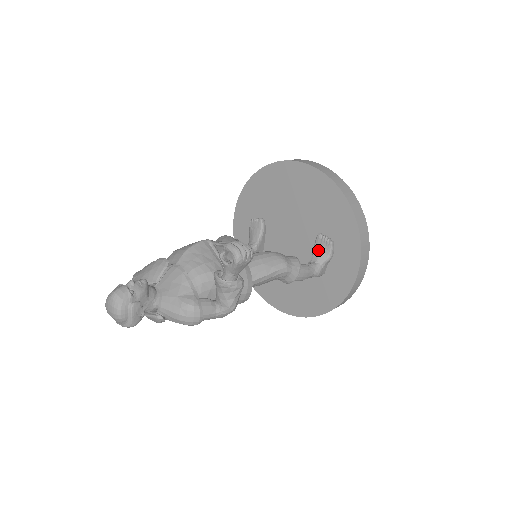
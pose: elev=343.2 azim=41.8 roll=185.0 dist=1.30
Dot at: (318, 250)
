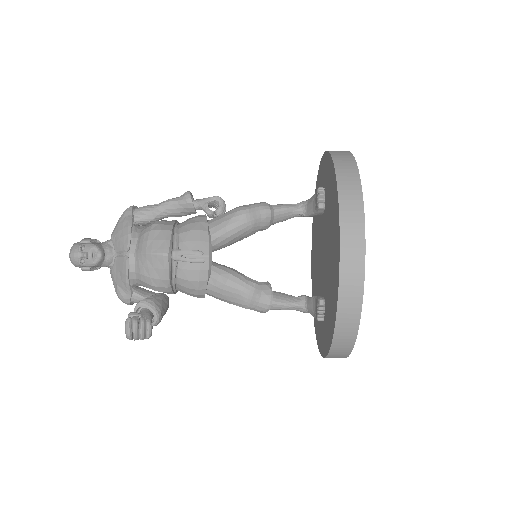
Dot at: (313, 304)
